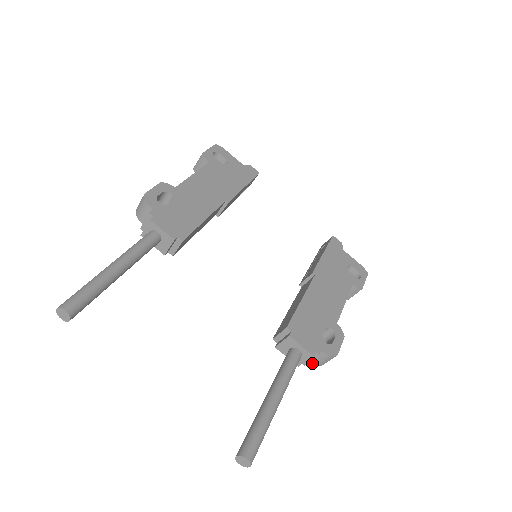
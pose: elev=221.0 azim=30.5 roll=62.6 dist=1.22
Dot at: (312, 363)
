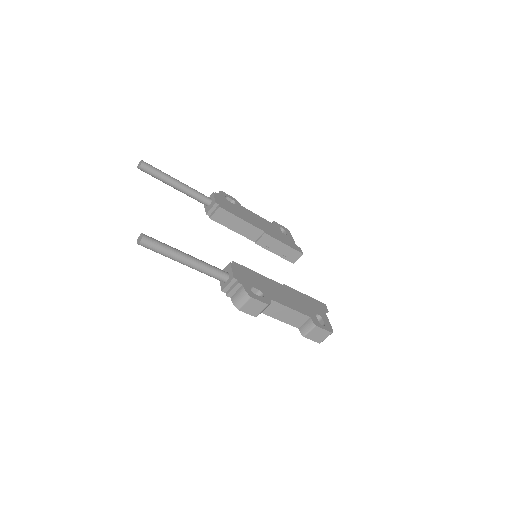
Dot at: (233, 300)
